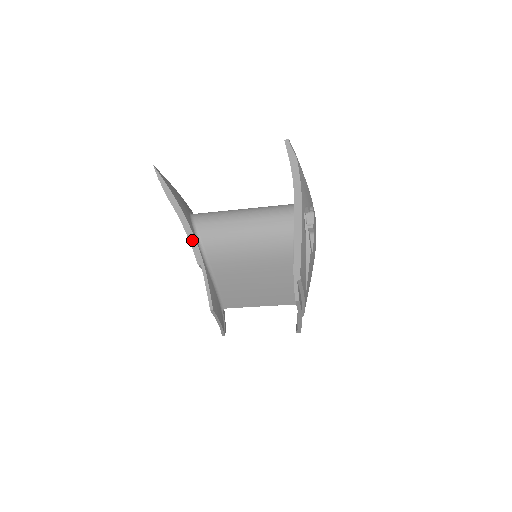
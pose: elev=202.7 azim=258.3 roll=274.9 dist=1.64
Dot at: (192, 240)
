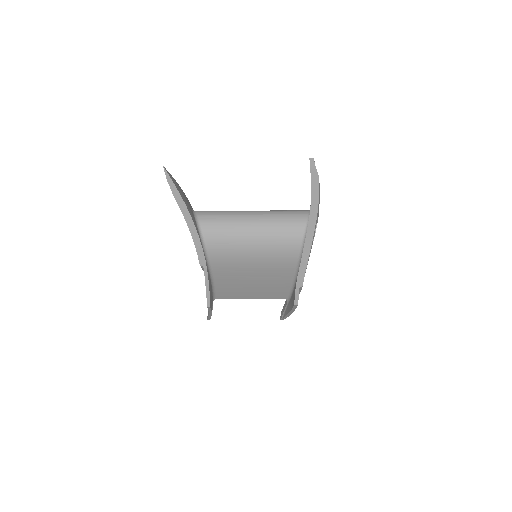
Dot at: (197, 242)
